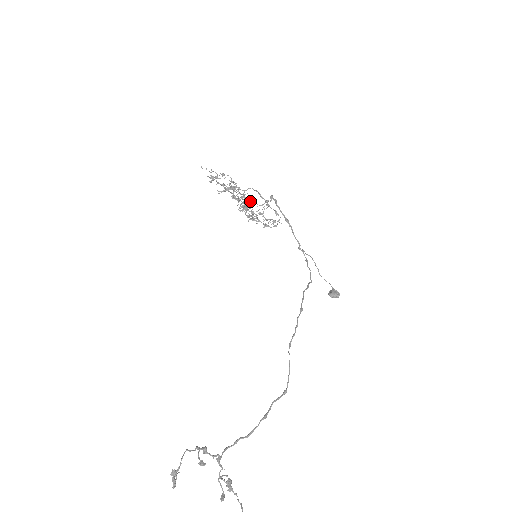
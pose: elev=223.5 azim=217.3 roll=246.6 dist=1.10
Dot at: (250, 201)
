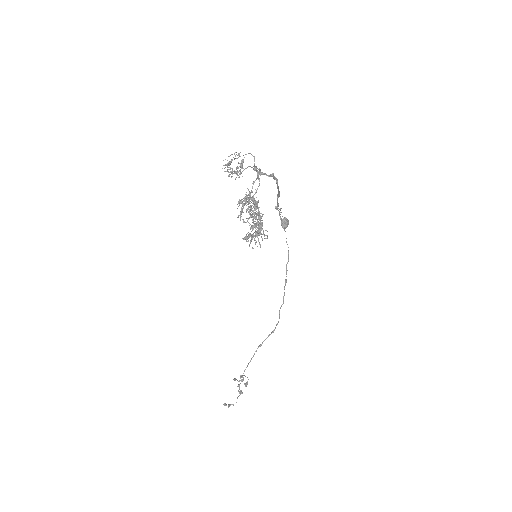
Dot at: occluded
